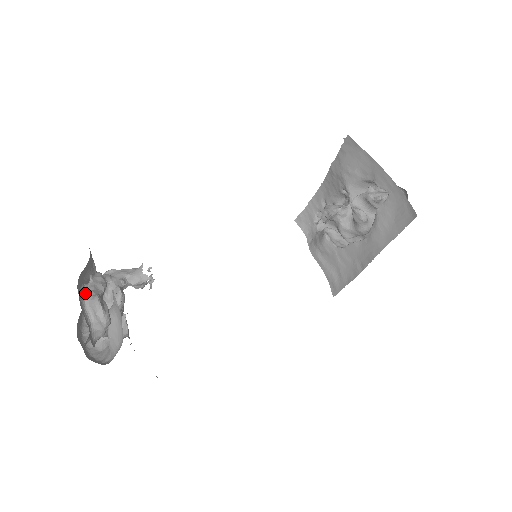
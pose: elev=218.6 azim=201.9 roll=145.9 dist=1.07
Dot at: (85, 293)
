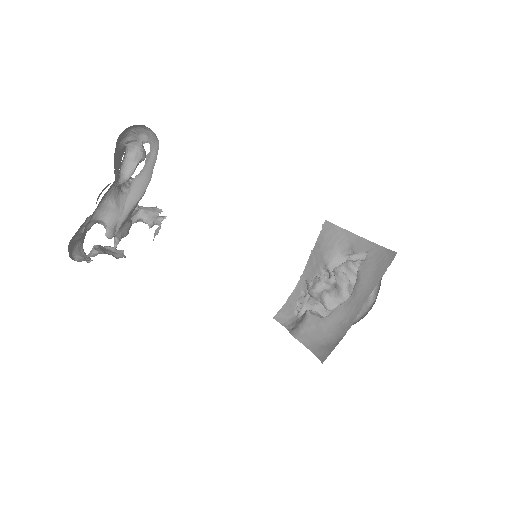
Dot at: occluded
